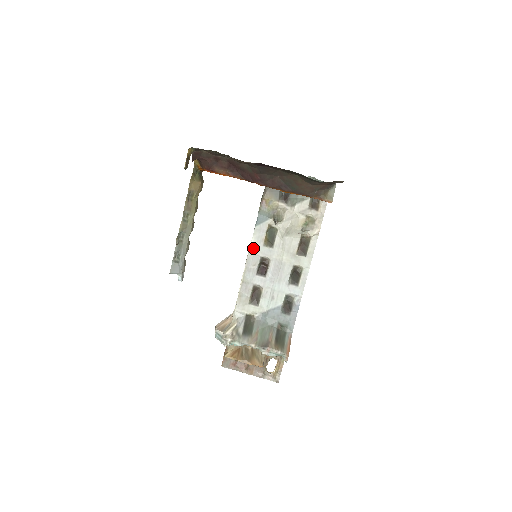
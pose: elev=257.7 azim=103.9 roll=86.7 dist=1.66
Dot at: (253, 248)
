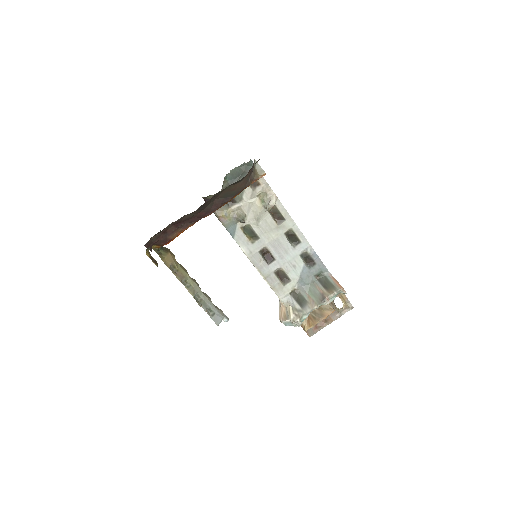
Dot at: (248, 252)
